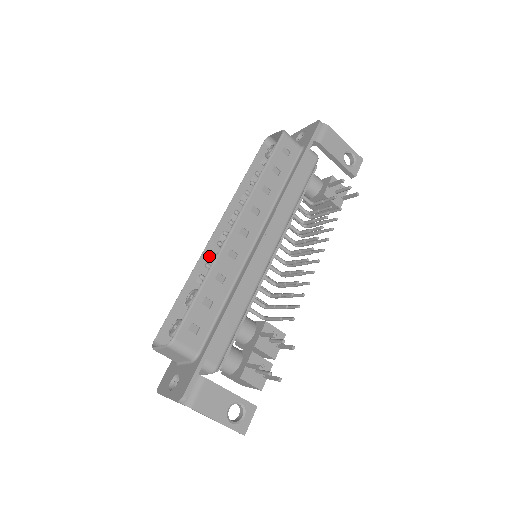
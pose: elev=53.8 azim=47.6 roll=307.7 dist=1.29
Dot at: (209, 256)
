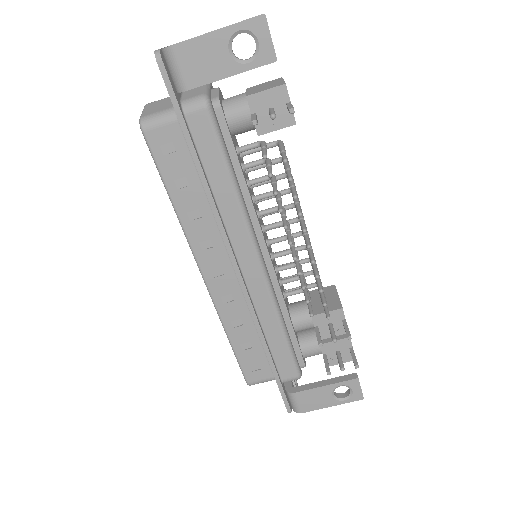
Dot at: occluded
